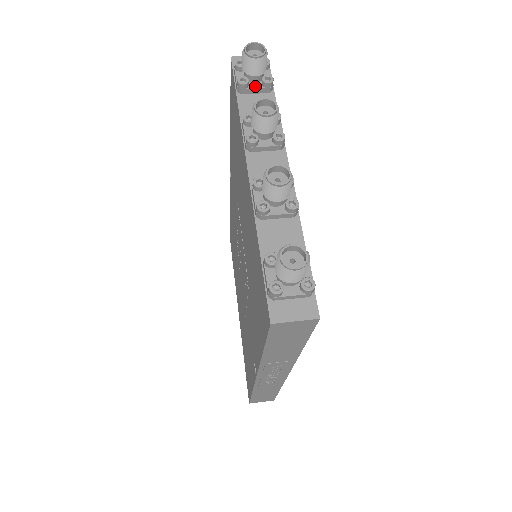
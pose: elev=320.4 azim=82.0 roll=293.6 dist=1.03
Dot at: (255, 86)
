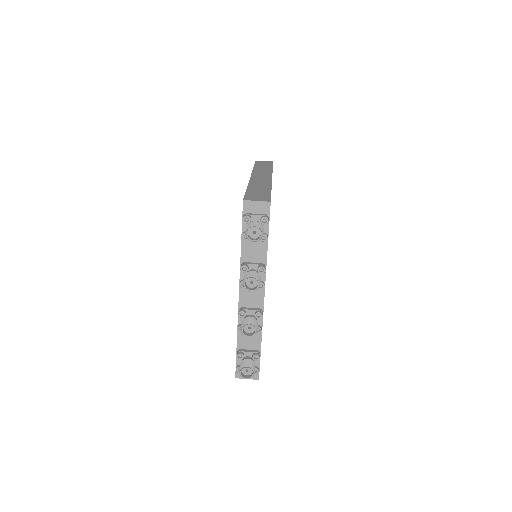
Dot at: occluded
